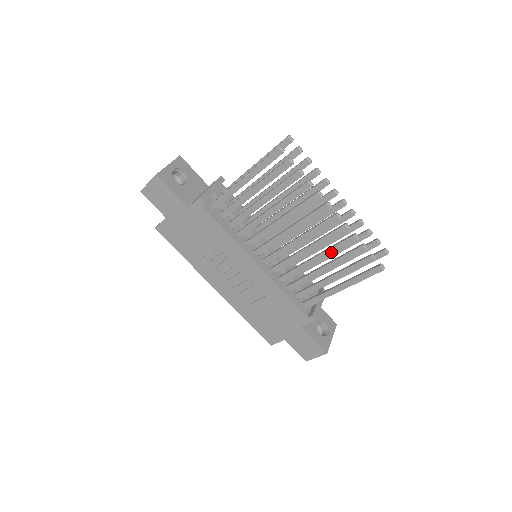
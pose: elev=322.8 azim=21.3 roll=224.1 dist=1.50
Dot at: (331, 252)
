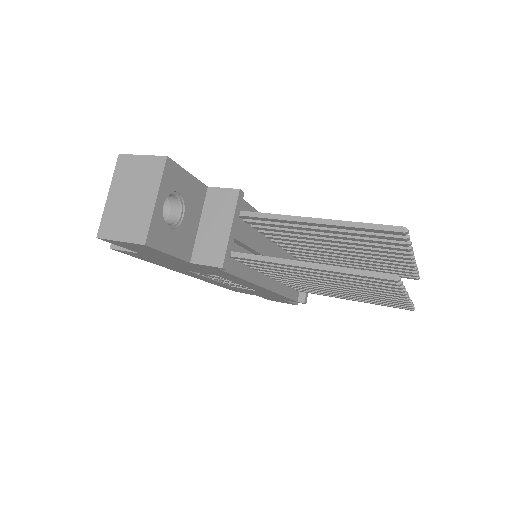
Dot at: (368, 298)
